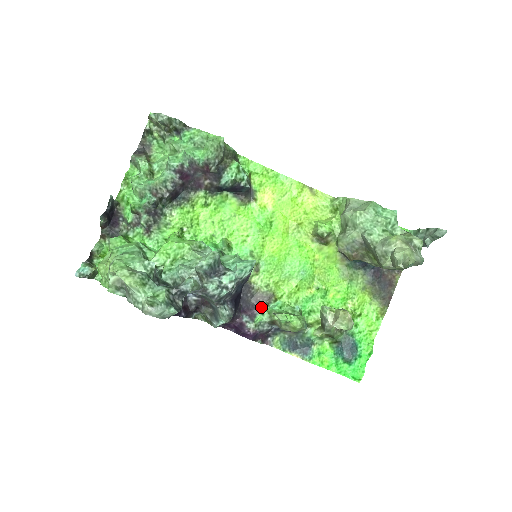
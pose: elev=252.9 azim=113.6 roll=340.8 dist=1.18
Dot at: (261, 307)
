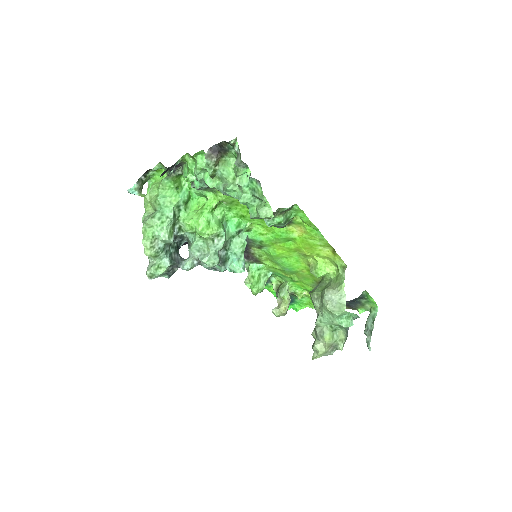
Dot at: (248, 260)
